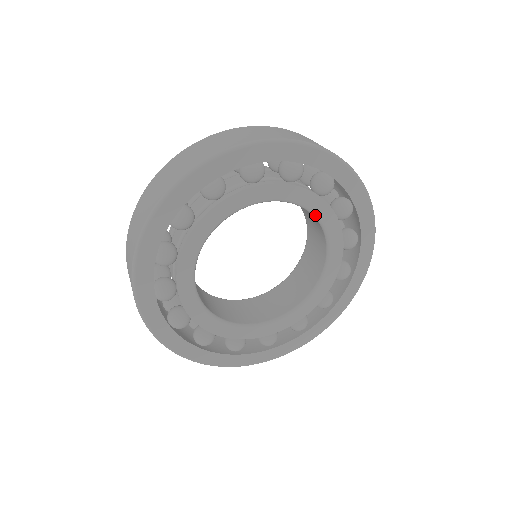
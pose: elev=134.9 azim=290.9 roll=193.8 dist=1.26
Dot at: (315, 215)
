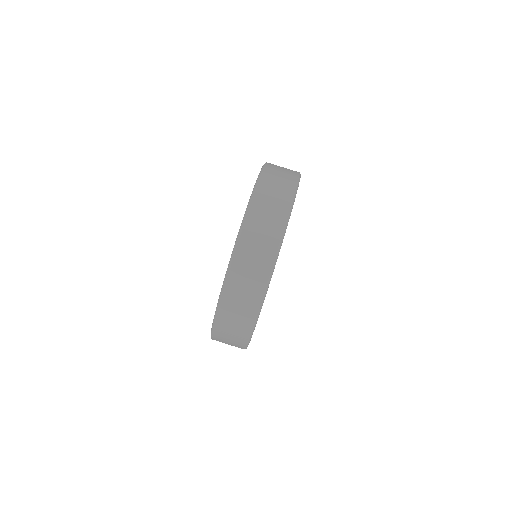
Dot at: occluded
